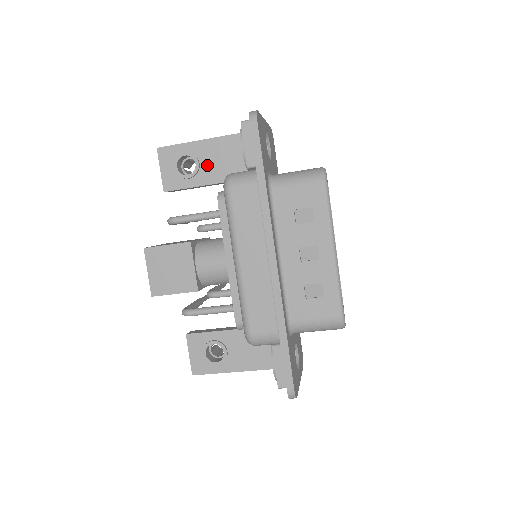
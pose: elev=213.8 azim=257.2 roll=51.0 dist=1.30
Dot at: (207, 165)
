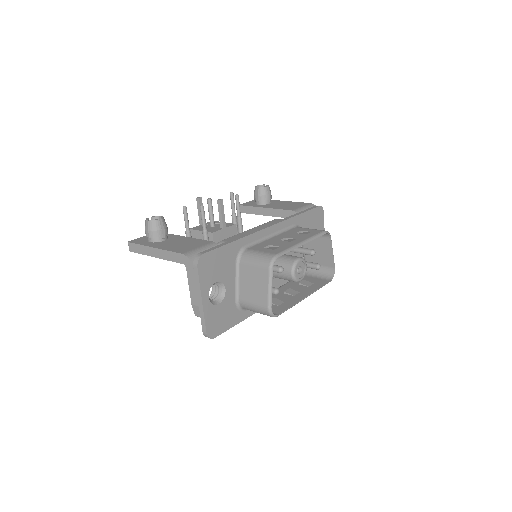
Dot at: occluded
